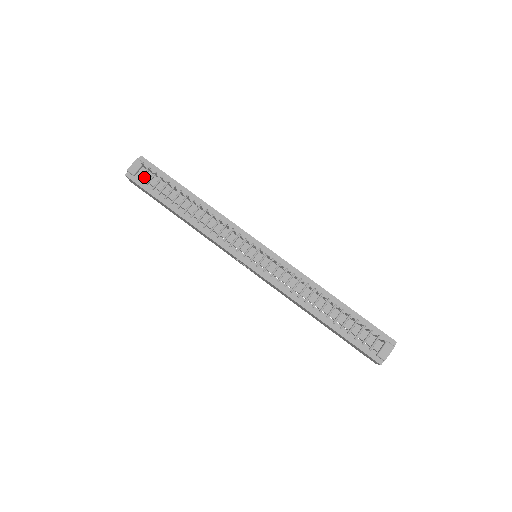
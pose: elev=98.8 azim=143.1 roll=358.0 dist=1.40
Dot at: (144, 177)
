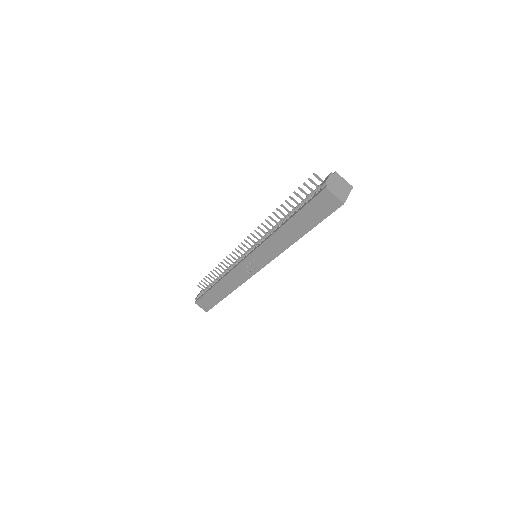
Dot at: occluded
